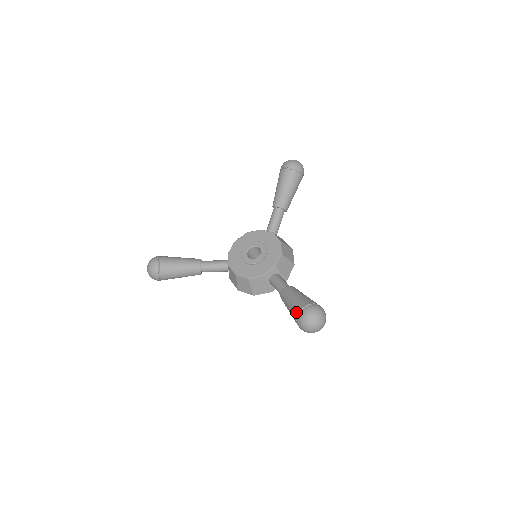
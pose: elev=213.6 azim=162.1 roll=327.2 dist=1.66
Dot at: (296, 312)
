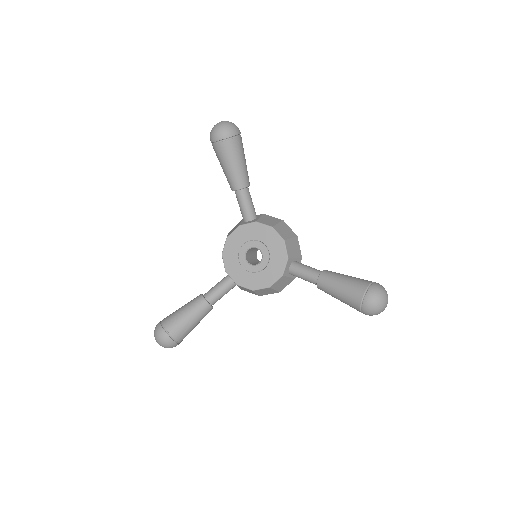
Dot at: (356, 305)
